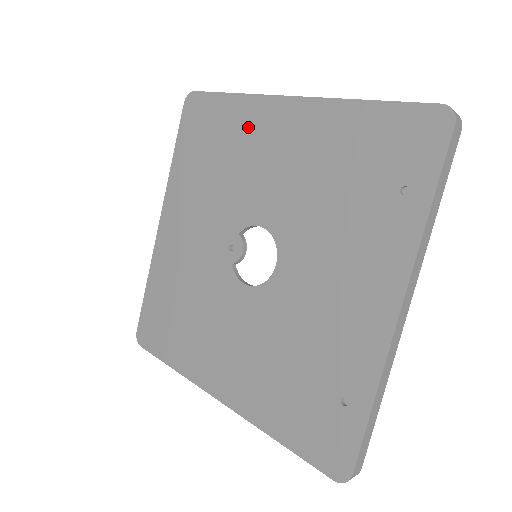
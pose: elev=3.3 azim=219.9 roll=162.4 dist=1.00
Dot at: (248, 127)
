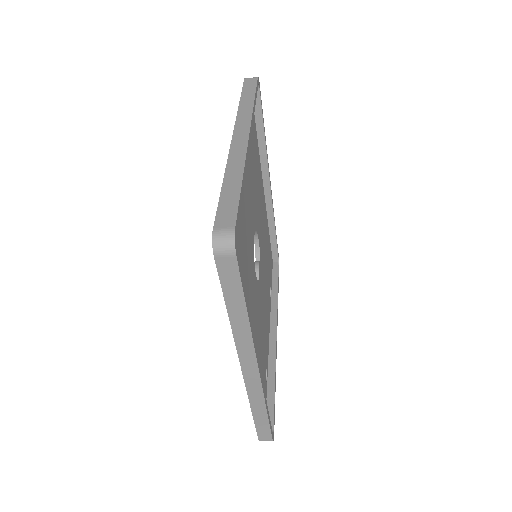
Dot at: occluded
